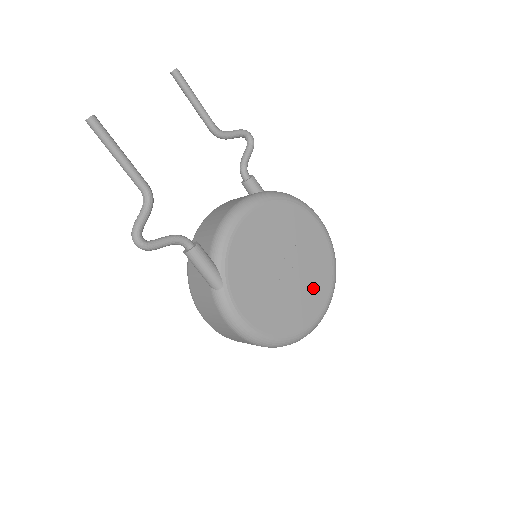
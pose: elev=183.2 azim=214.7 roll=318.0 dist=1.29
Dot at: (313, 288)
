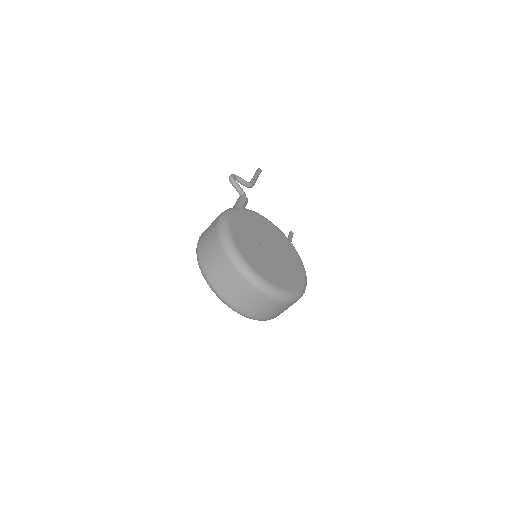
Dot at: (272, 271)
